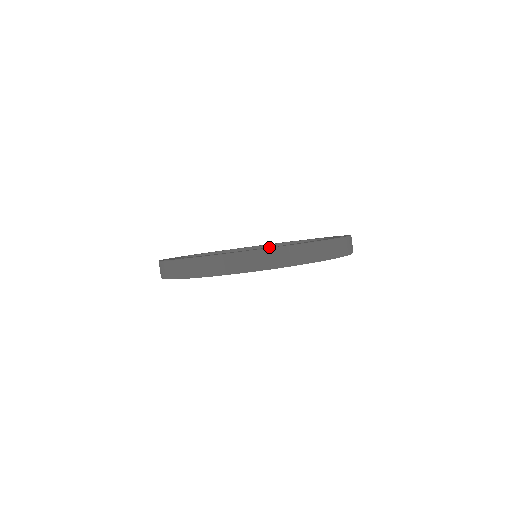
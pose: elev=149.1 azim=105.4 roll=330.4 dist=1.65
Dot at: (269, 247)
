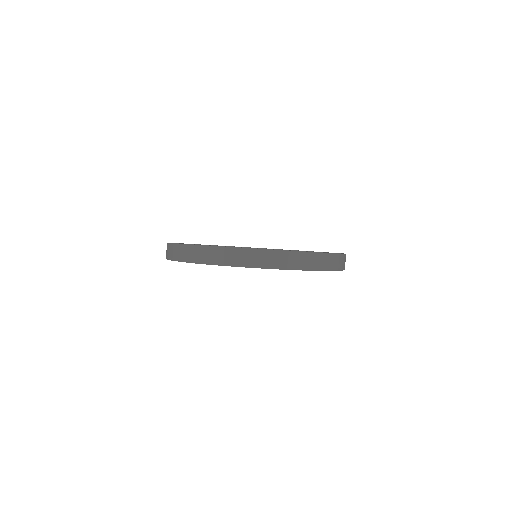
Dot at: occluded
